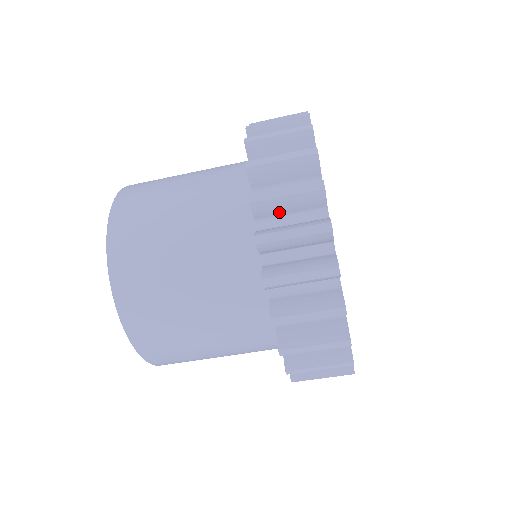
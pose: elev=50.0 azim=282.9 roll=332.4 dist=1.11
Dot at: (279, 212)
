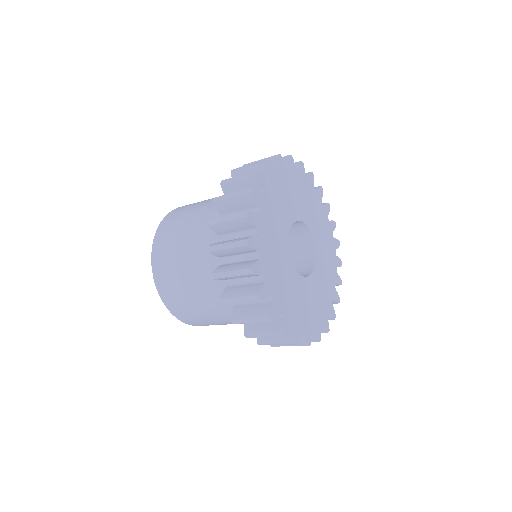
Dot at: (230, 254)
